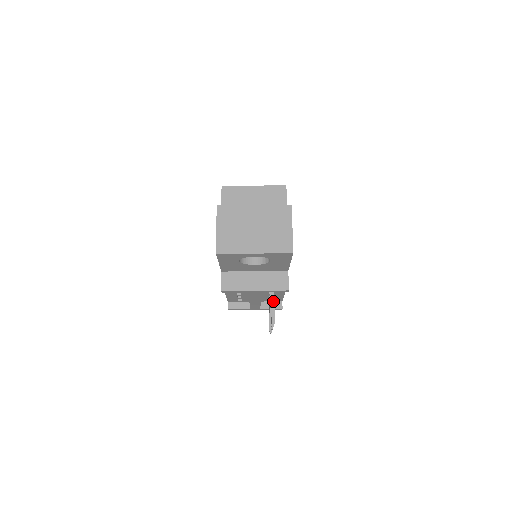
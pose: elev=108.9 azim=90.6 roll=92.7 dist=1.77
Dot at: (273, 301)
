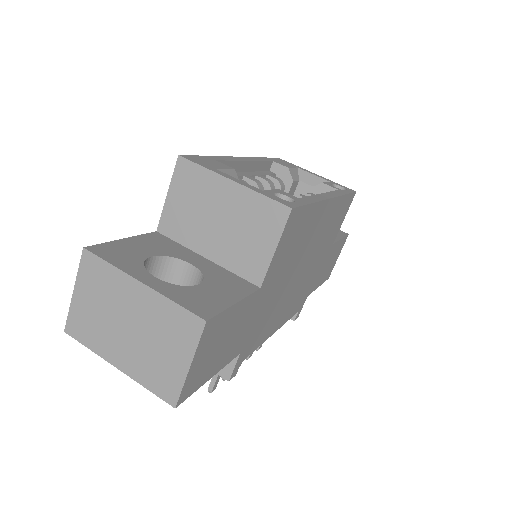
Dot at: occluded
